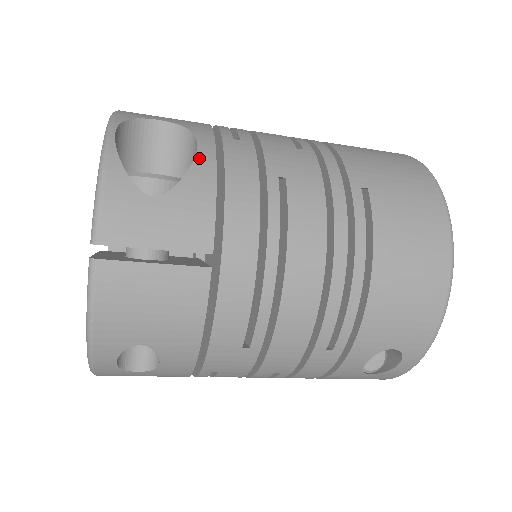
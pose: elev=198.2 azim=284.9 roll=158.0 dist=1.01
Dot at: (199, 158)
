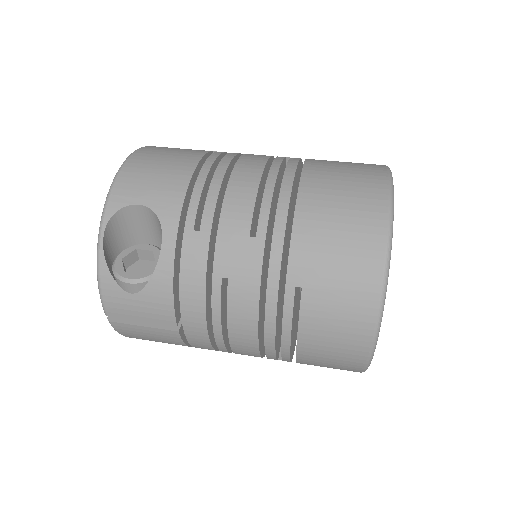
Dot at: (161, 261)
